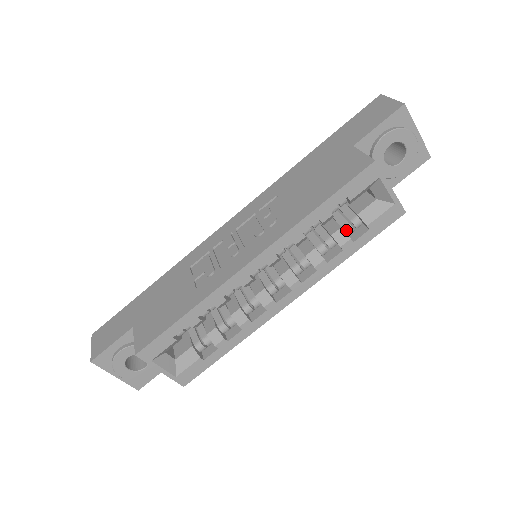
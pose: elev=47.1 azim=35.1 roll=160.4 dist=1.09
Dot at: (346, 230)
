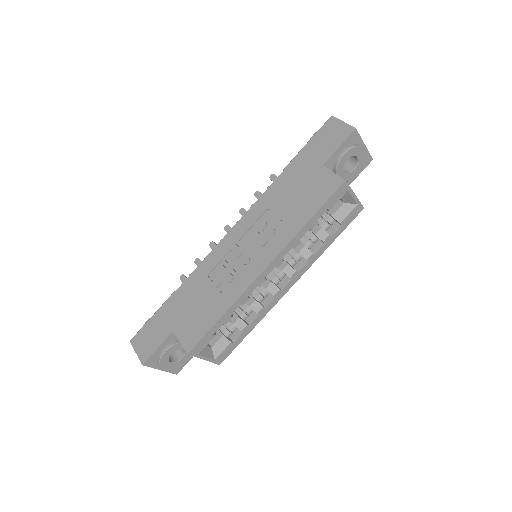
Dot at: (325, 228)
